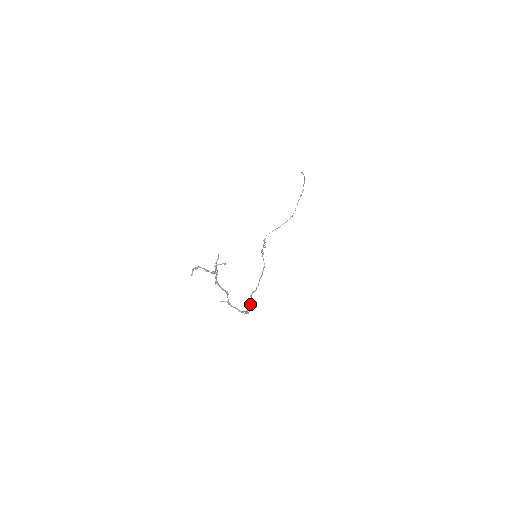
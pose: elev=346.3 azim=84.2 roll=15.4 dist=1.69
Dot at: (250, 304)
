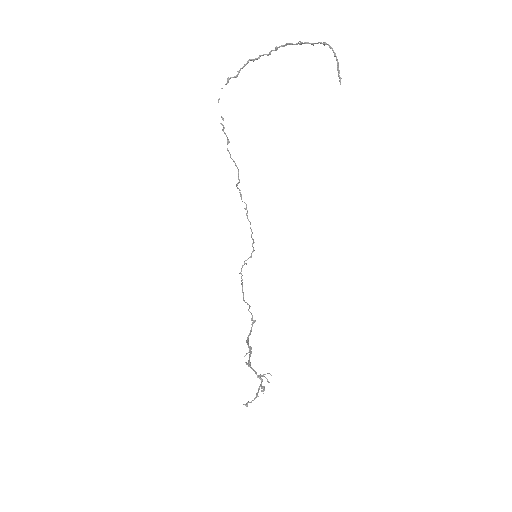
Dot at: (242, 286)
